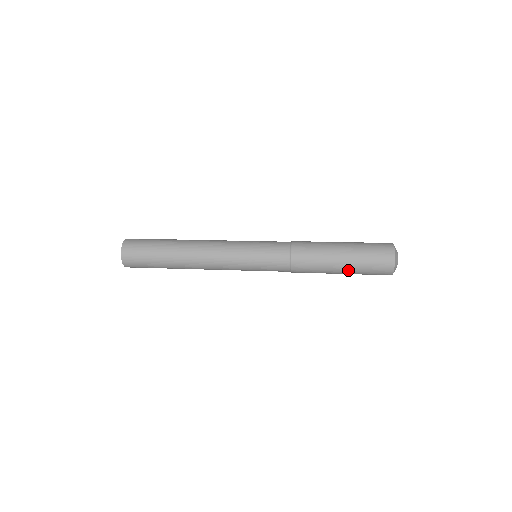
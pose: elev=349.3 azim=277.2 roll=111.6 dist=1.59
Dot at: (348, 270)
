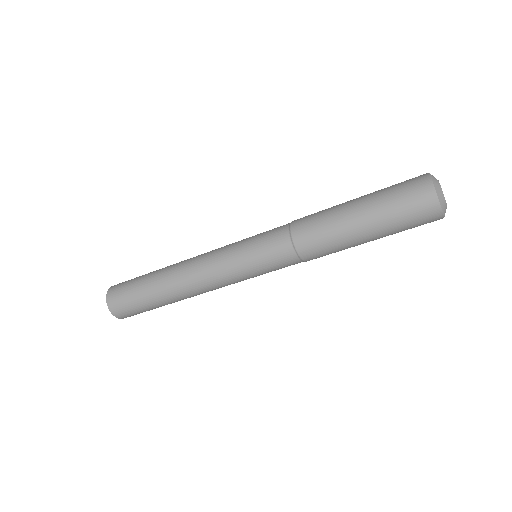
Dot at: (365, 198)
